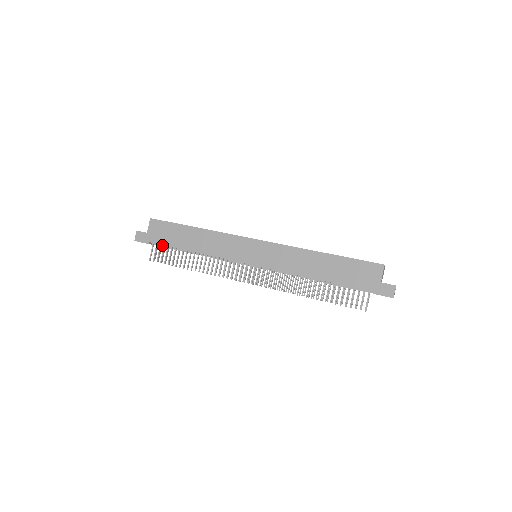
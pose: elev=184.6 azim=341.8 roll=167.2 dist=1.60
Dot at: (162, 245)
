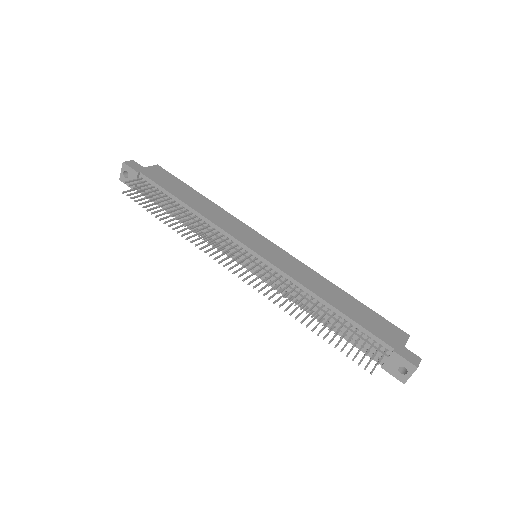
Dot at: occluded
